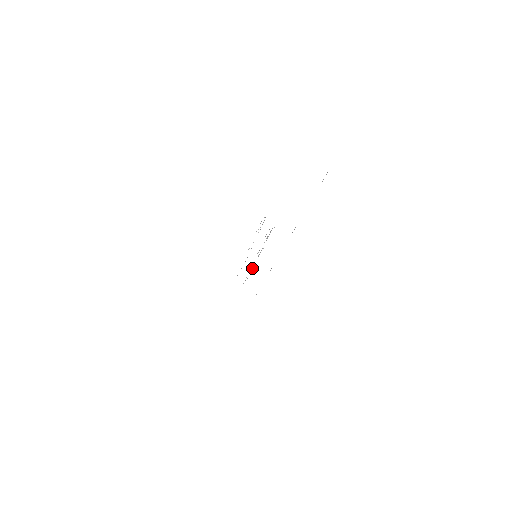
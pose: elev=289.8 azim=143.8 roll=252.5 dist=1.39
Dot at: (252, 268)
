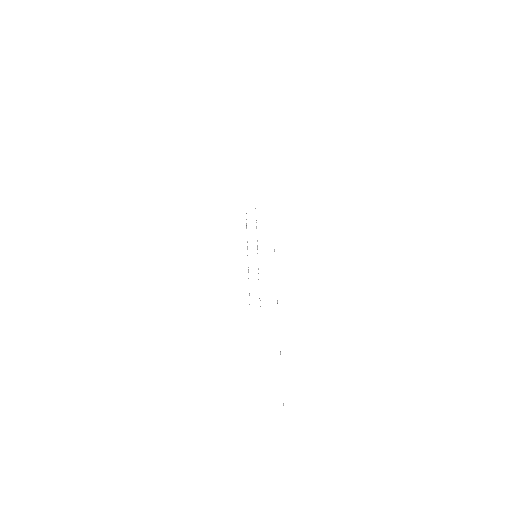
Dot at: occluded
